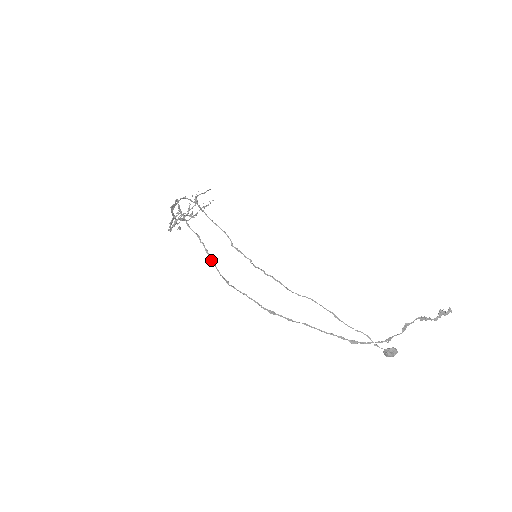
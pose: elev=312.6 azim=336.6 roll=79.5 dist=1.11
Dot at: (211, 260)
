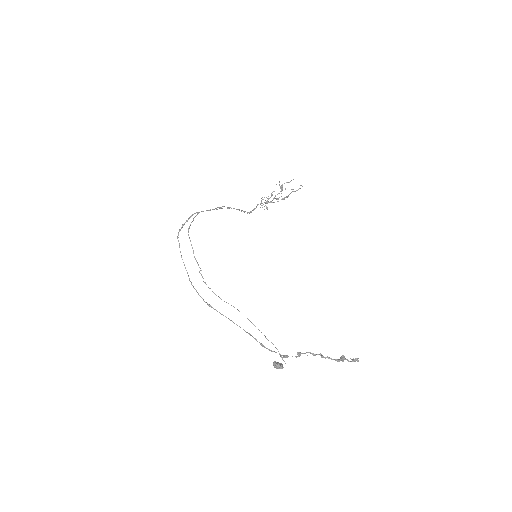
Dot at: occluded
